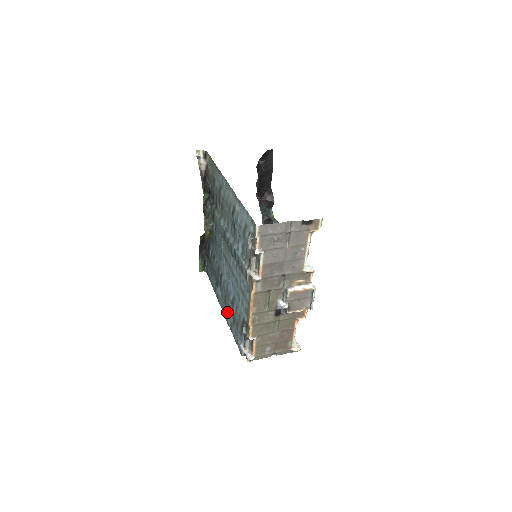
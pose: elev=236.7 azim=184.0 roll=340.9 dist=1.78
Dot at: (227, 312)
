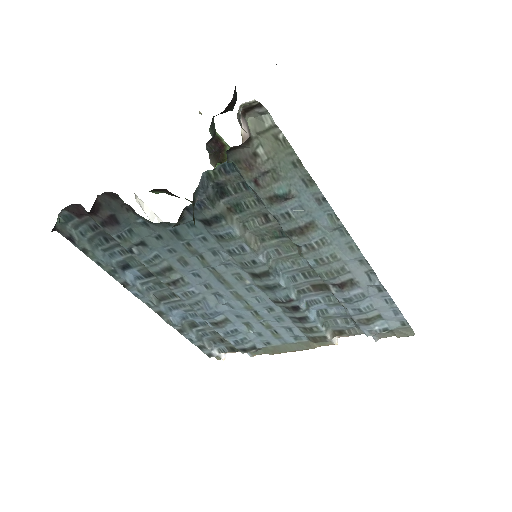
Dot at: (169, 312)
